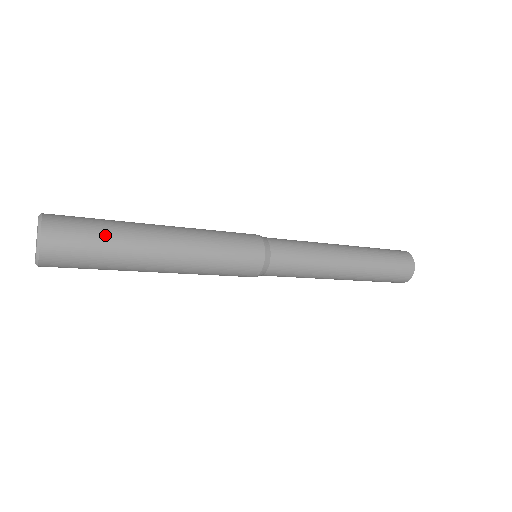
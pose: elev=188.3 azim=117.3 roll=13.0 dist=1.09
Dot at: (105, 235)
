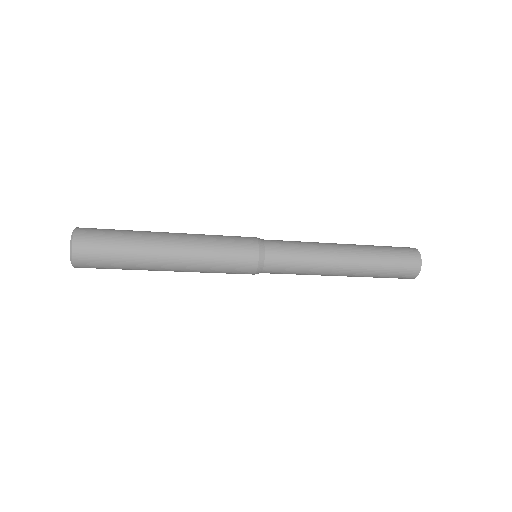
Dot at: (120, 249)
